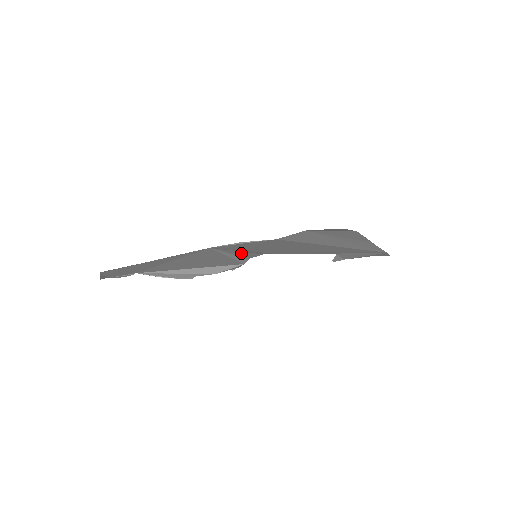
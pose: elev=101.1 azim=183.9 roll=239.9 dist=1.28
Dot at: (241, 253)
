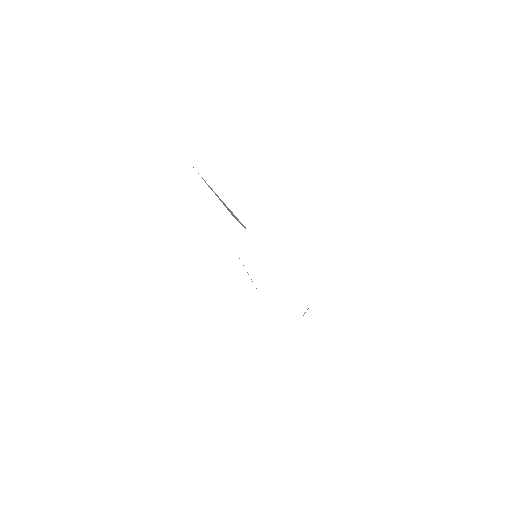
Dot at: occluded
